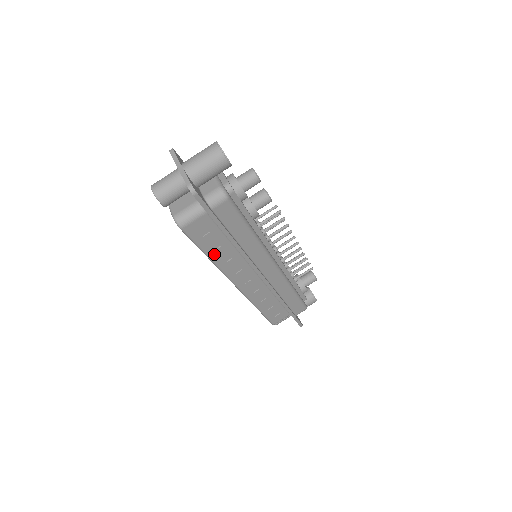
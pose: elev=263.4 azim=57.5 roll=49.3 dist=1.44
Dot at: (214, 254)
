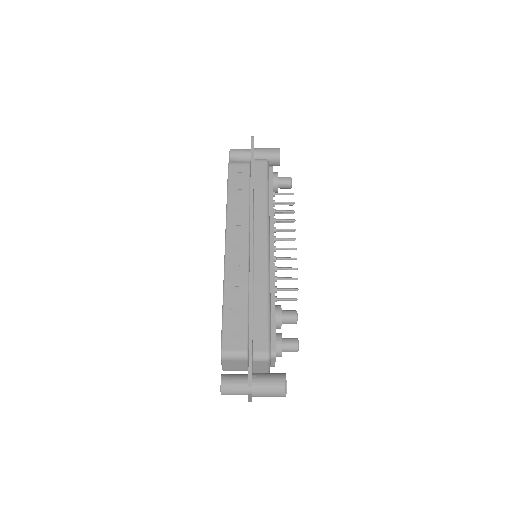
Dot at: occluded
